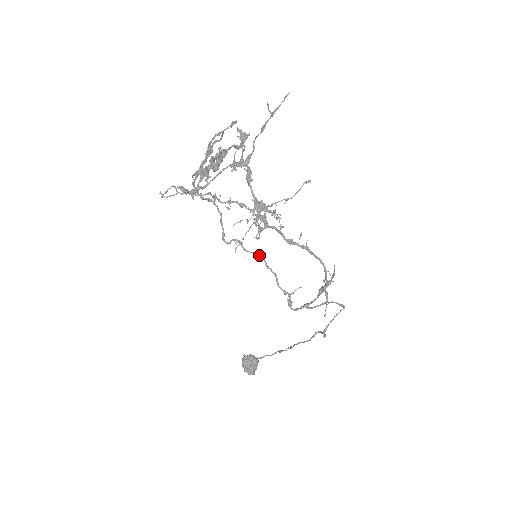
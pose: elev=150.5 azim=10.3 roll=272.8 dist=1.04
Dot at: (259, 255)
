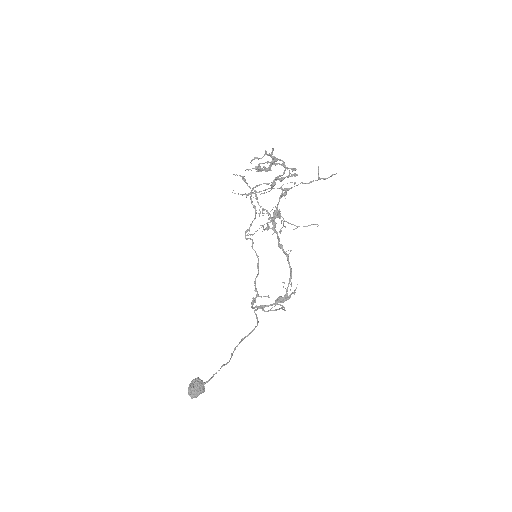
Dot at: (258, 256)
